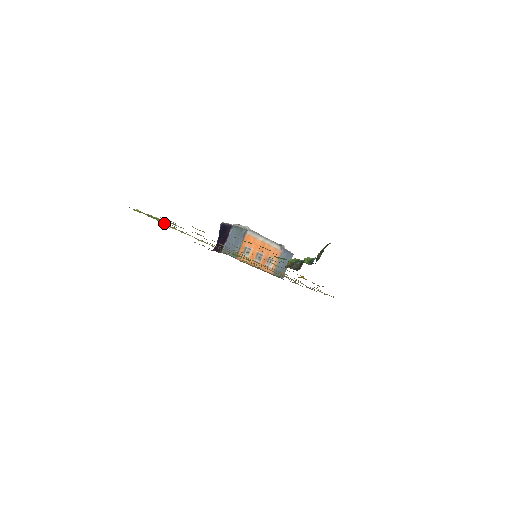
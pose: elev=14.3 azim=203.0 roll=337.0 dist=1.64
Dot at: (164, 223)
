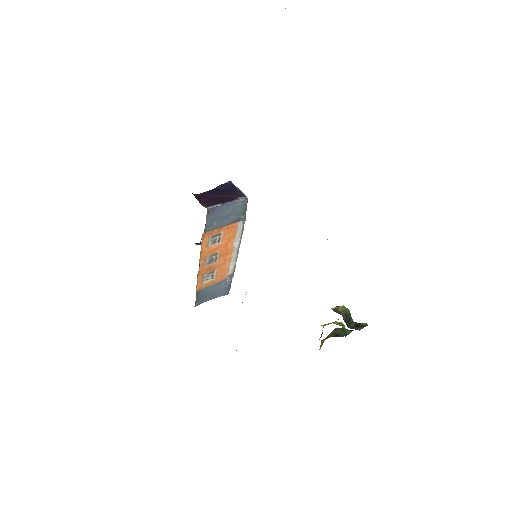
Dot at: occluded
